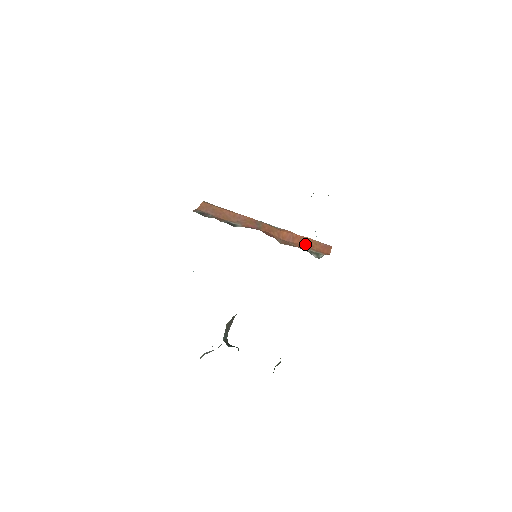
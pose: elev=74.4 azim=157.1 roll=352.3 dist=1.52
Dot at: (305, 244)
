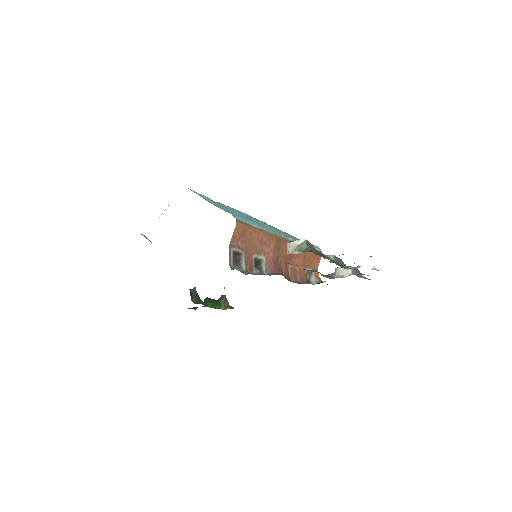
Dot at: (305, 261)
